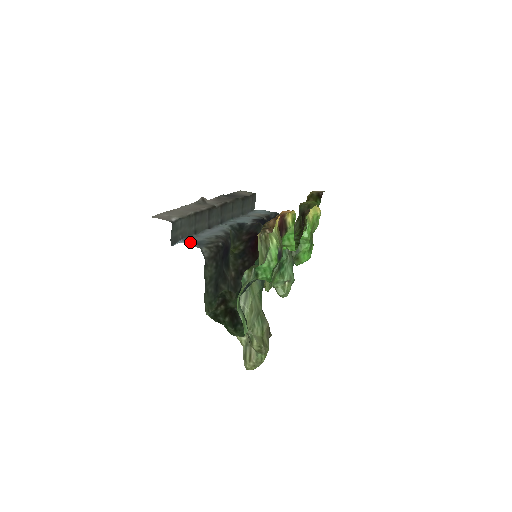
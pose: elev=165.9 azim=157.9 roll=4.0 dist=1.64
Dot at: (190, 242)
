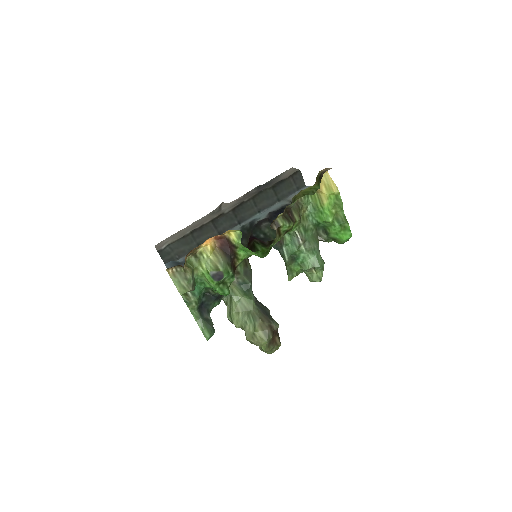
Dot at: (169, 266)
